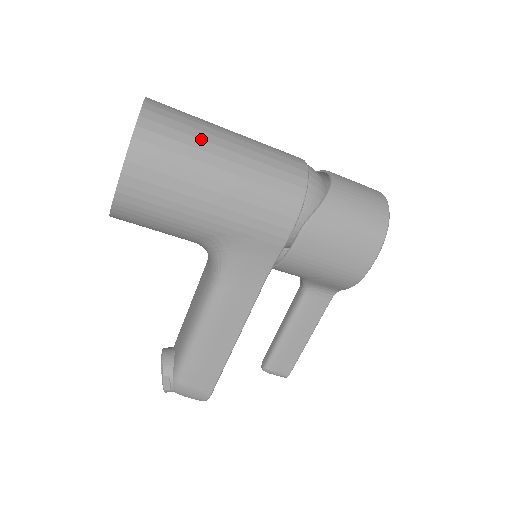
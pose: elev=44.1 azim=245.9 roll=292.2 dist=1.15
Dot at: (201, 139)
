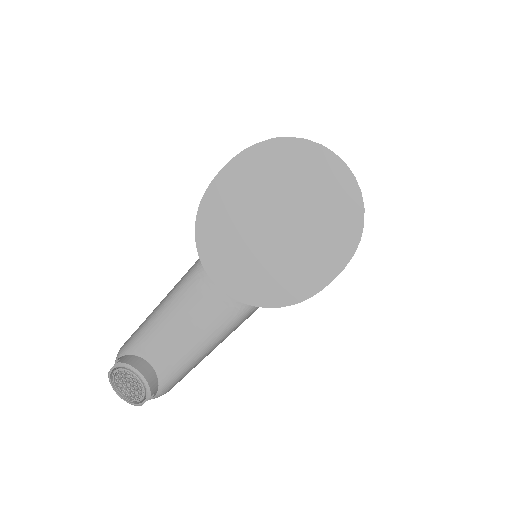
Dot at: occluded
